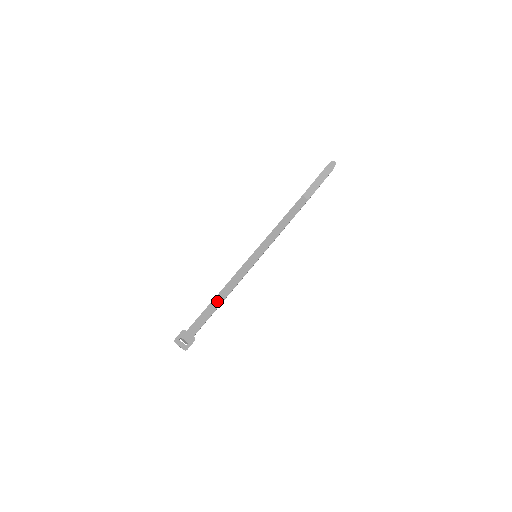
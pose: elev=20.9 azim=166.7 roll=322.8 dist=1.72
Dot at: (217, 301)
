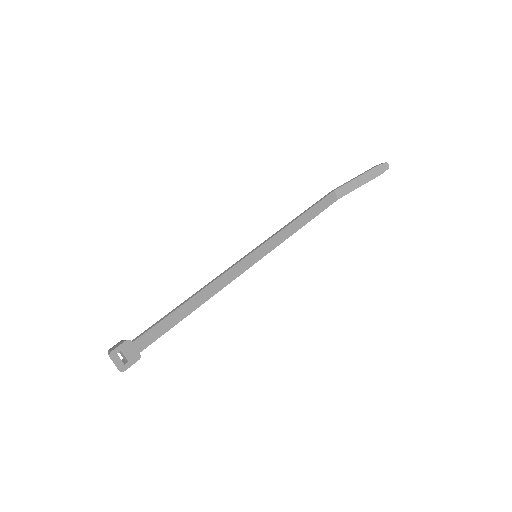
Dot at: (187, 307)
